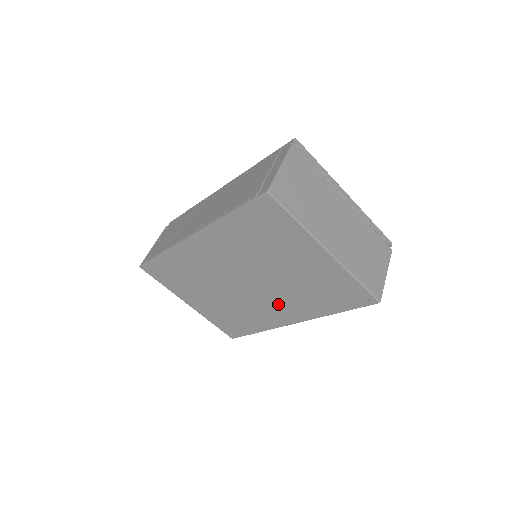
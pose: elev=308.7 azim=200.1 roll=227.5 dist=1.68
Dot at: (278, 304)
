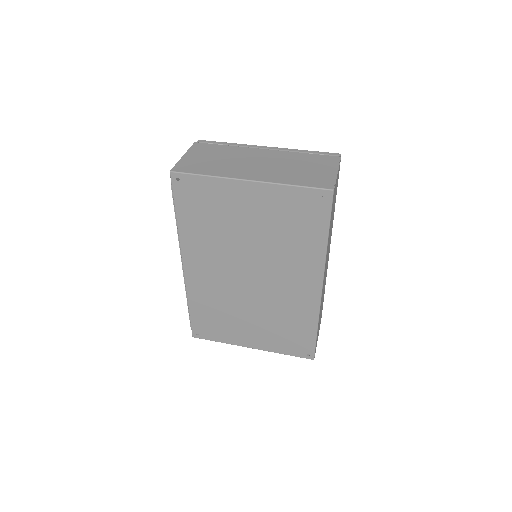
Dot at: (289, 276)
